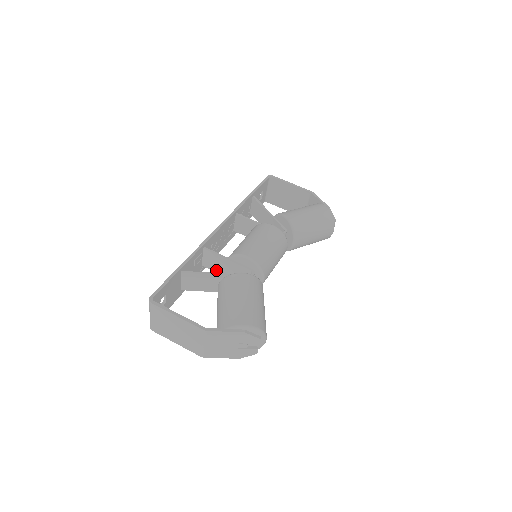
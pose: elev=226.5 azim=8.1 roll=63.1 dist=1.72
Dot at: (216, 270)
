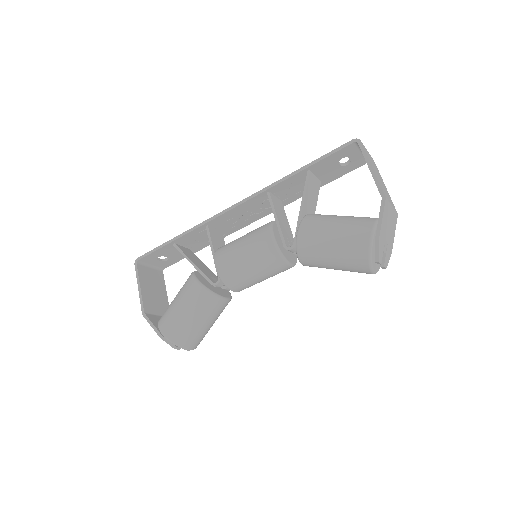
Dot at: occluded
